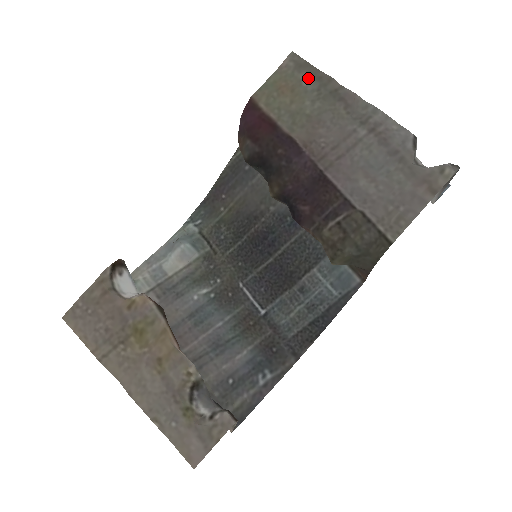
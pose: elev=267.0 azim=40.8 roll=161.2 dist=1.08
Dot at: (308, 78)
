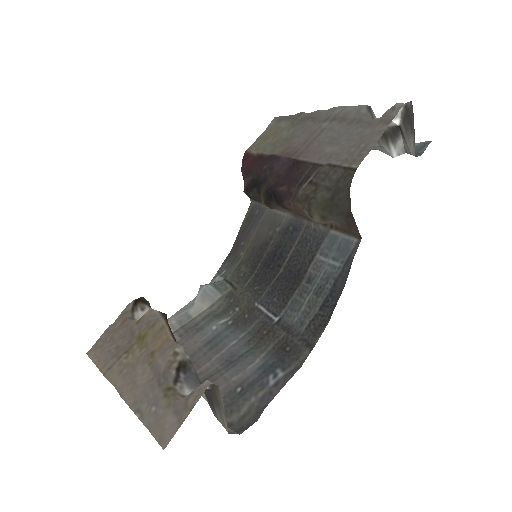
Dot at: (285, 122)
